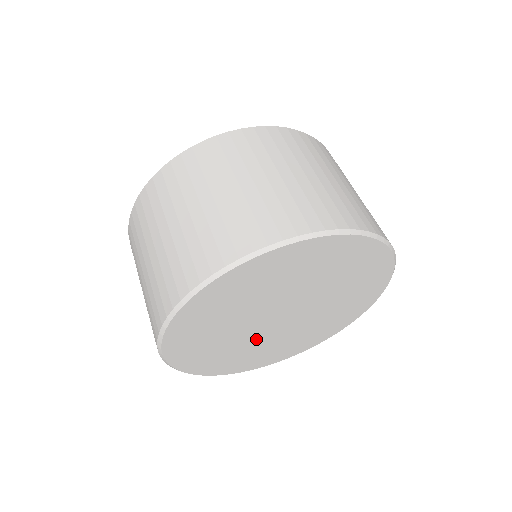
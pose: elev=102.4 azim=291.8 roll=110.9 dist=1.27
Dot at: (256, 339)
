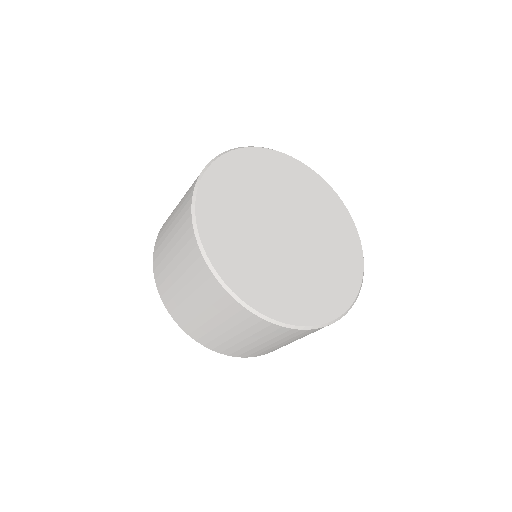
Dot at: (299, 263)
